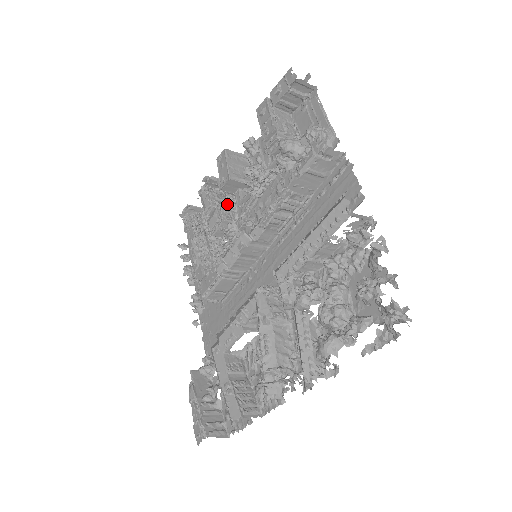
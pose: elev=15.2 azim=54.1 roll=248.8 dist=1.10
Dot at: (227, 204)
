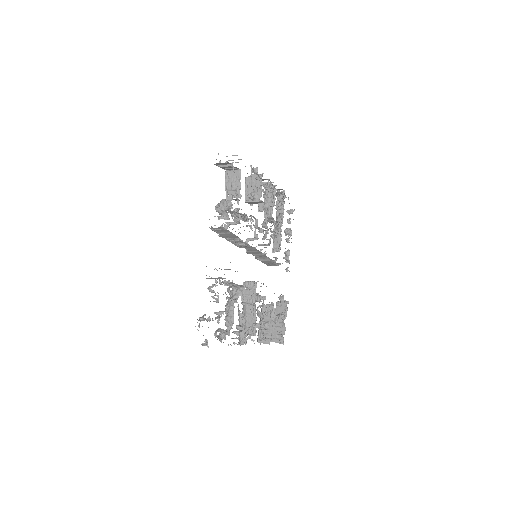
Dot at: occluded
